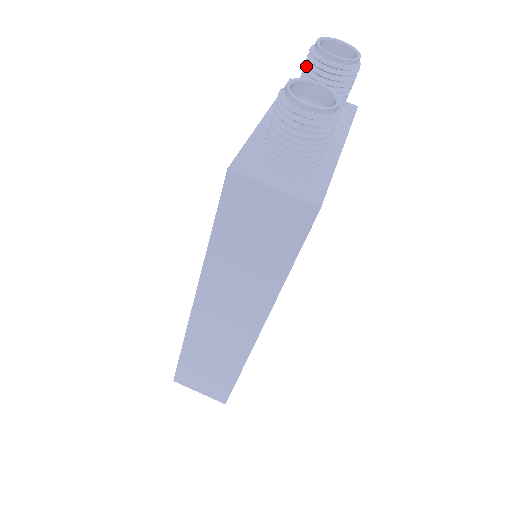
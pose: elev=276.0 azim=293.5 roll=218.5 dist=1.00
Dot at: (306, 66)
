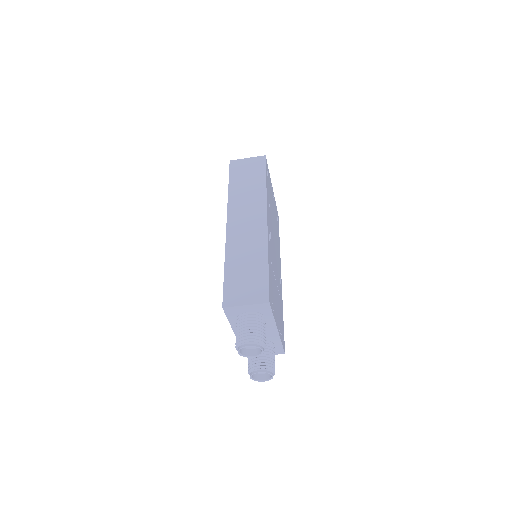
Dot at: occluded
